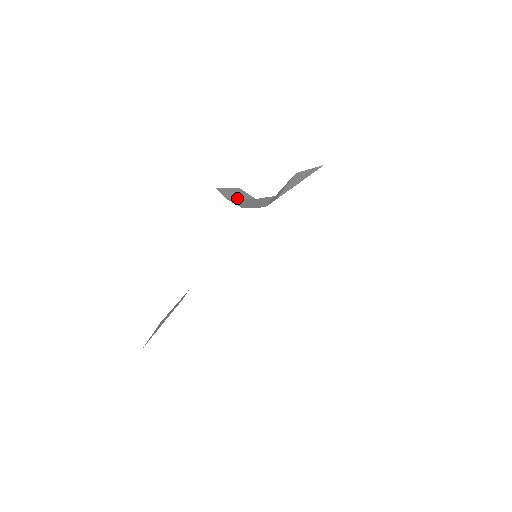
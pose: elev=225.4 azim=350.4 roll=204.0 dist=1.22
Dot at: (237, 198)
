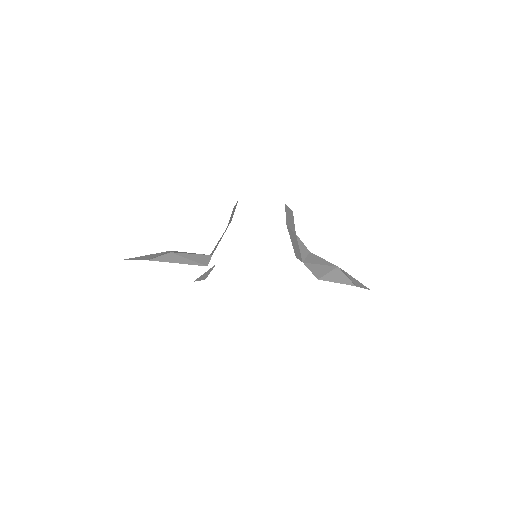
Dot at: (290, 227)
